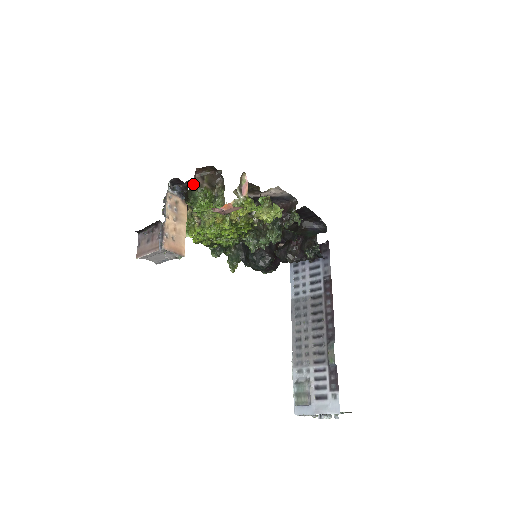
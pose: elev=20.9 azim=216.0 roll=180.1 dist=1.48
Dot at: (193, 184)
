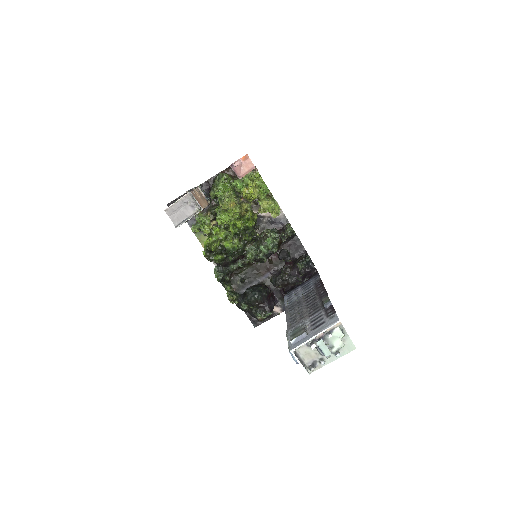
Dot at: occluded
